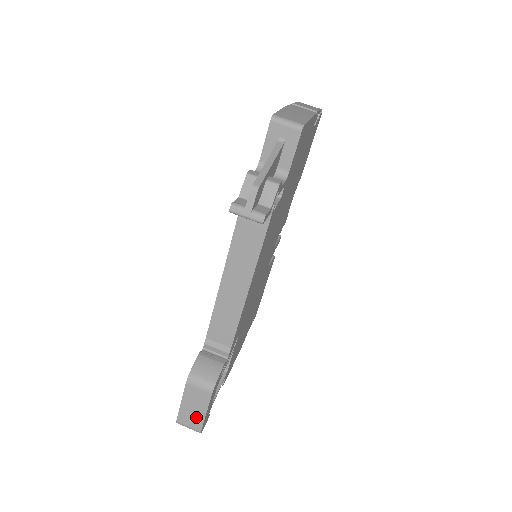
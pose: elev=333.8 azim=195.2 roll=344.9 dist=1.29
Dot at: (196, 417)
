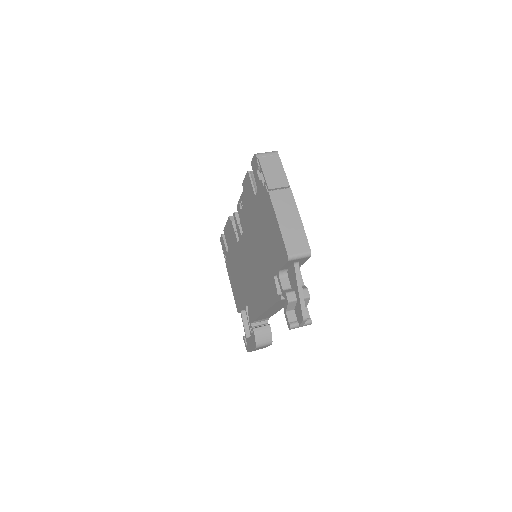
Dot at: occluded
